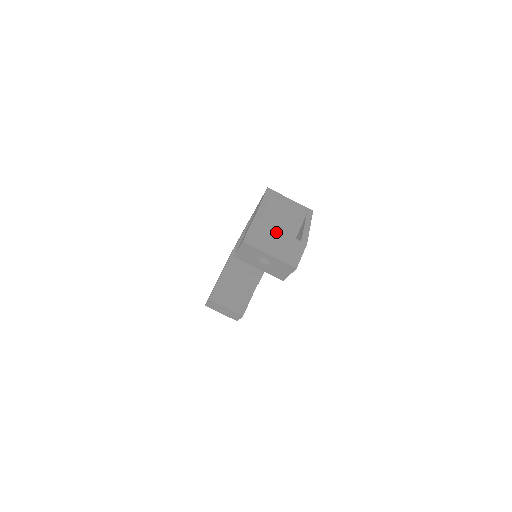
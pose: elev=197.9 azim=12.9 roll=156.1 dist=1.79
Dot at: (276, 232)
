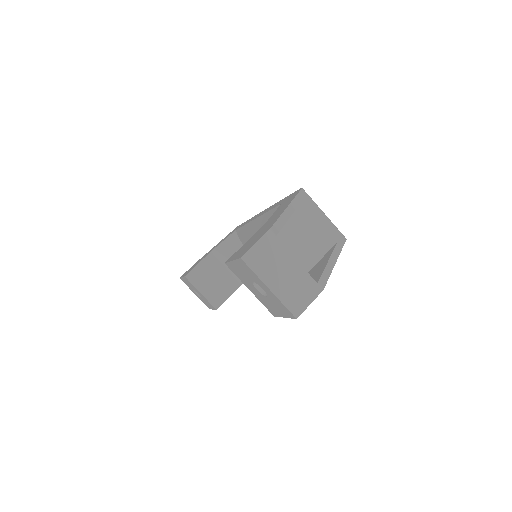
Dot at: (290, 260)
